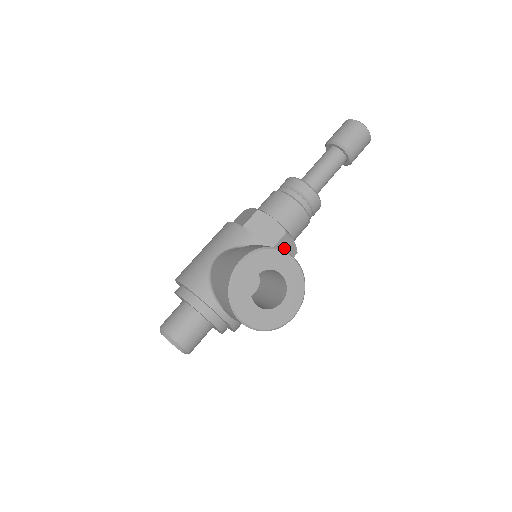
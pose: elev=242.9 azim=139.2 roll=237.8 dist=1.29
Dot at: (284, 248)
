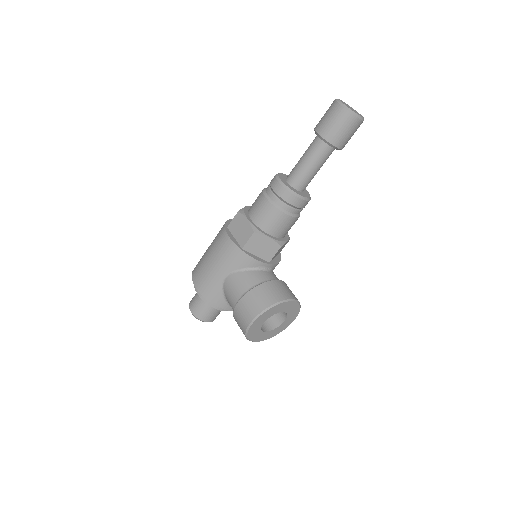
Dot at: (279, 250)
